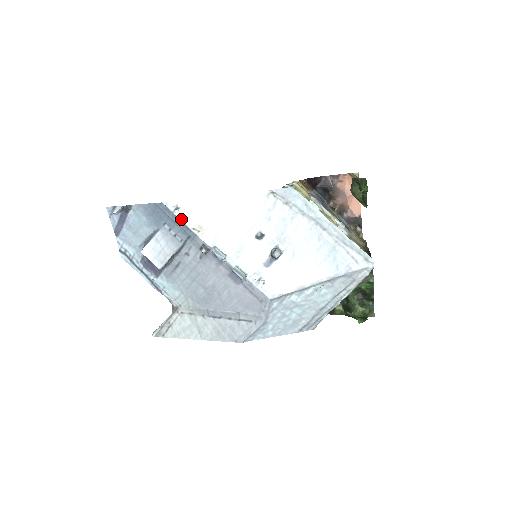
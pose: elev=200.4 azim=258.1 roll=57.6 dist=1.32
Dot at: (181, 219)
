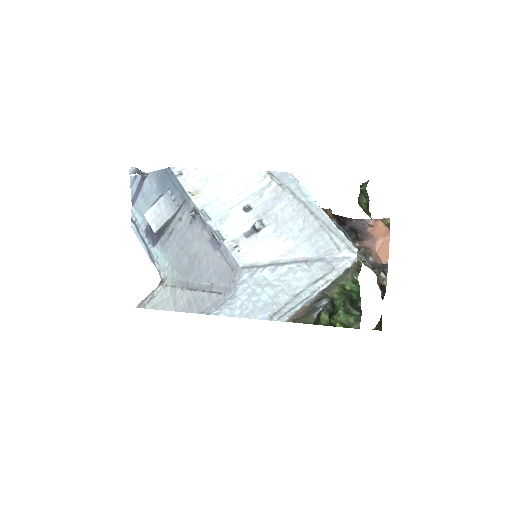
Dot at: (181, 182)
